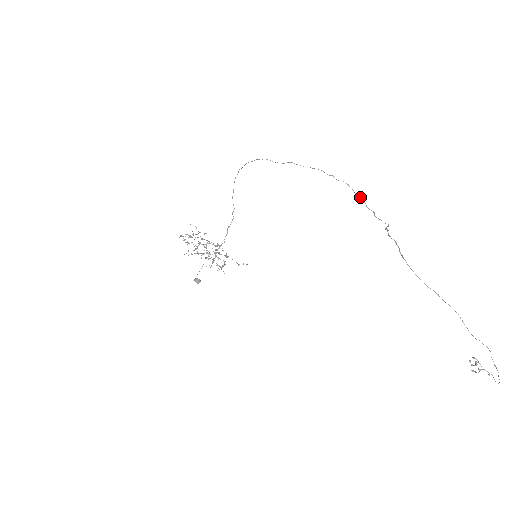
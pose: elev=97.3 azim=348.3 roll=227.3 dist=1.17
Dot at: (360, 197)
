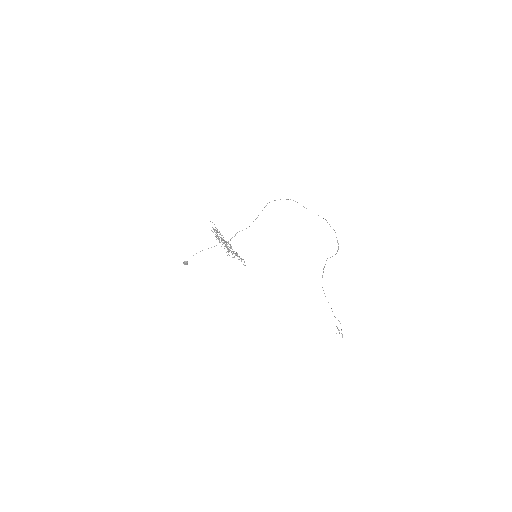
Dot at: occluded
